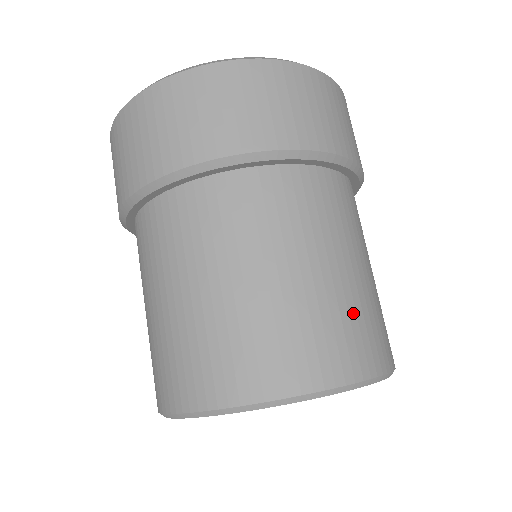
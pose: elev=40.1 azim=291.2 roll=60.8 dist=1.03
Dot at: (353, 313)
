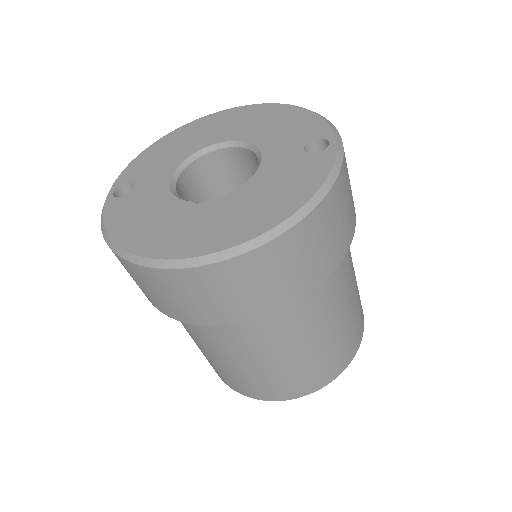
Dot at: (348, 335)
